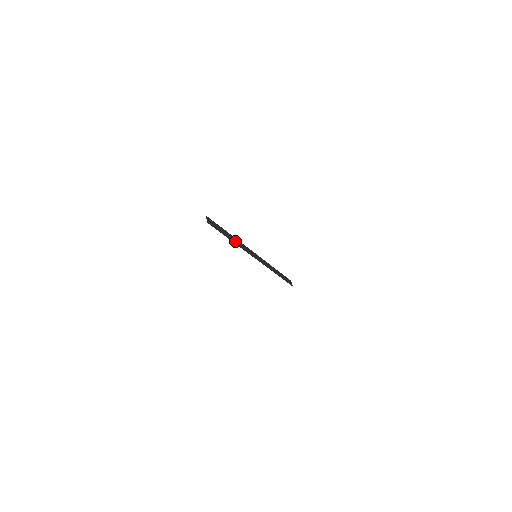
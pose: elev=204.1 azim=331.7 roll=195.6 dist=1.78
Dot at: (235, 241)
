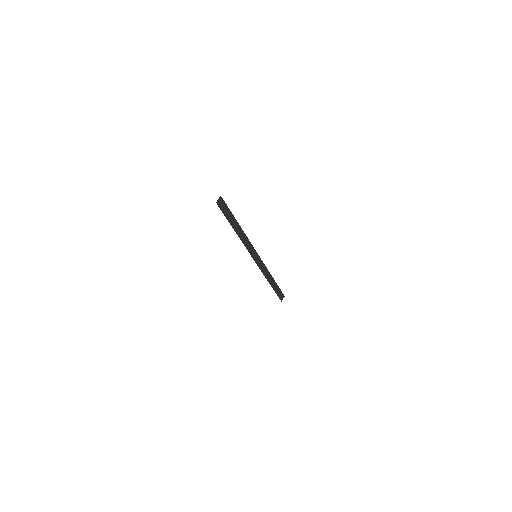
Dot at: (239, 232)
